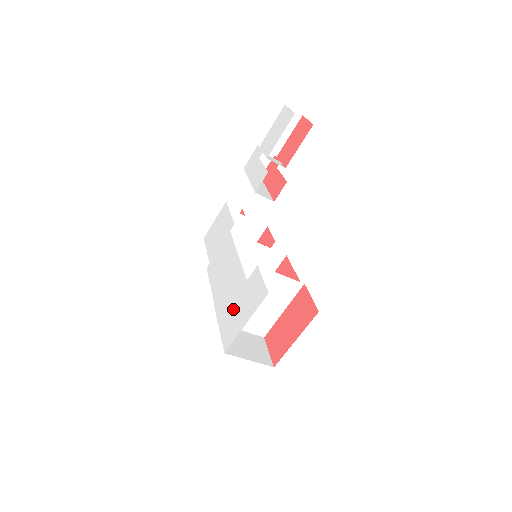
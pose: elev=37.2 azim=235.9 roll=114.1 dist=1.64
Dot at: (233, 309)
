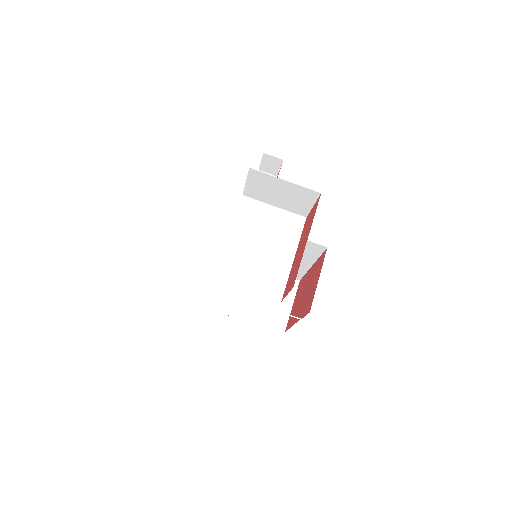
Dot at: occluded
